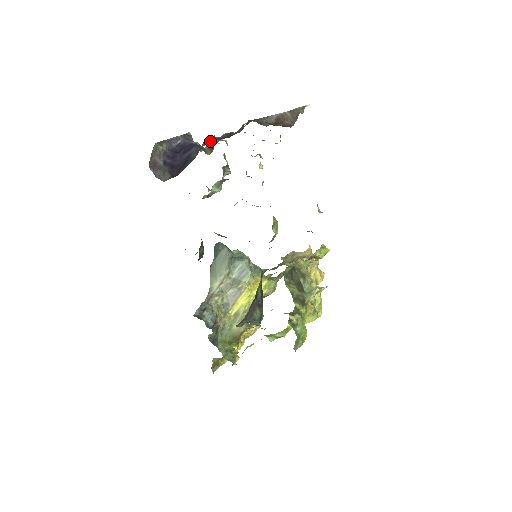
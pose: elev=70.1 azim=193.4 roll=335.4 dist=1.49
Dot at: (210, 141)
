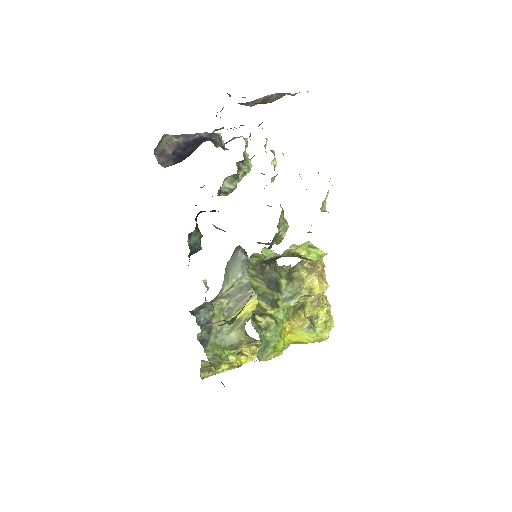
Dot at: occluded
